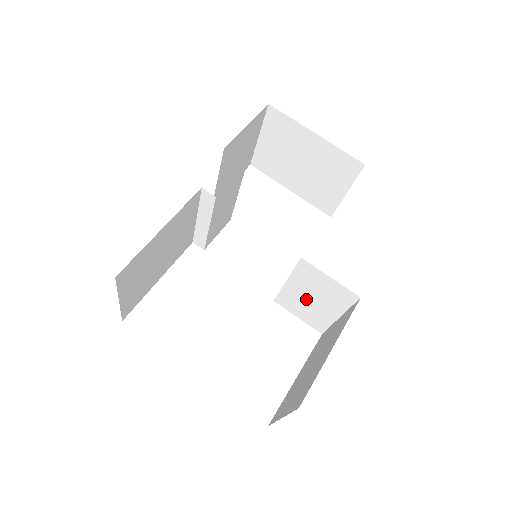
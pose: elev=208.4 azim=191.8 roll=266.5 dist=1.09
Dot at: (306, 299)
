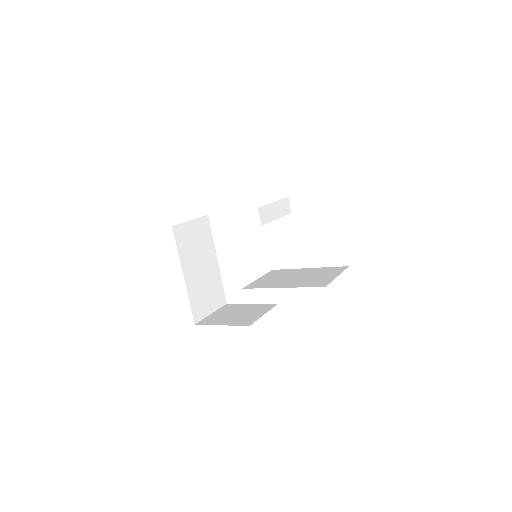
Dot at: occluded
